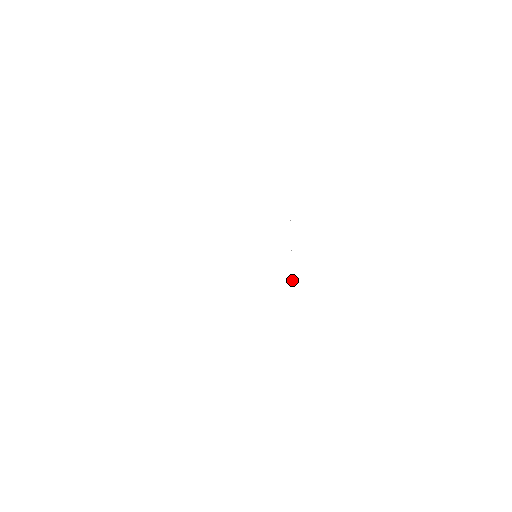
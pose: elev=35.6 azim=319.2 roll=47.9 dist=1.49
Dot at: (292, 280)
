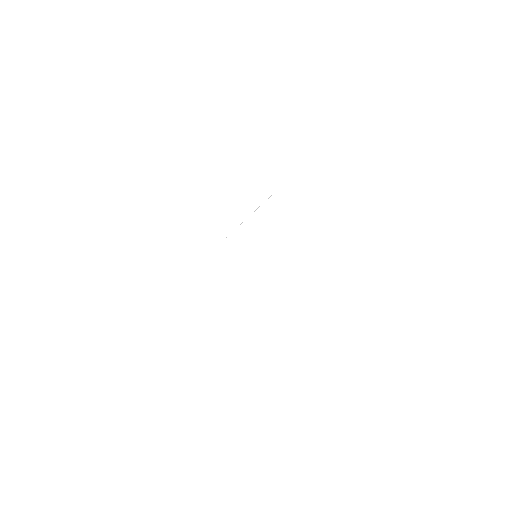
Dot at: occluded
